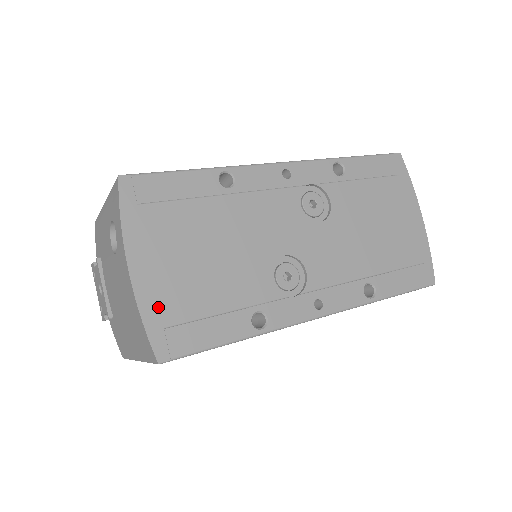
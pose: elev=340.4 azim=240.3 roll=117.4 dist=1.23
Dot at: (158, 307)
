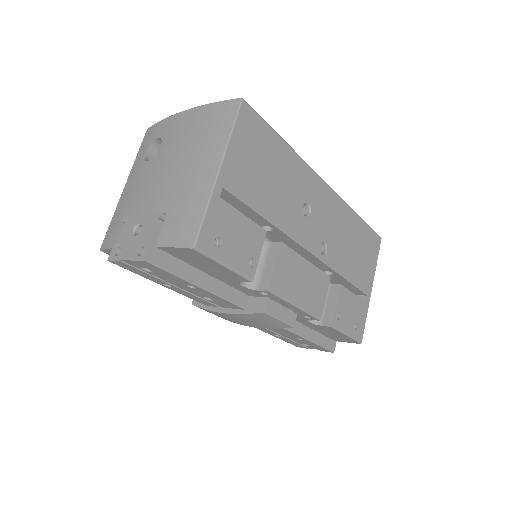
Dot at: occluded
